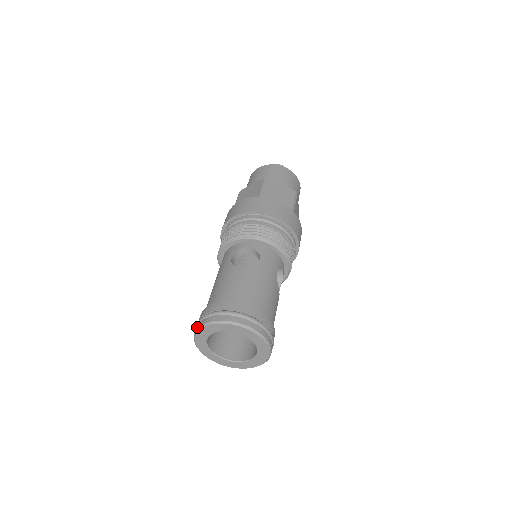
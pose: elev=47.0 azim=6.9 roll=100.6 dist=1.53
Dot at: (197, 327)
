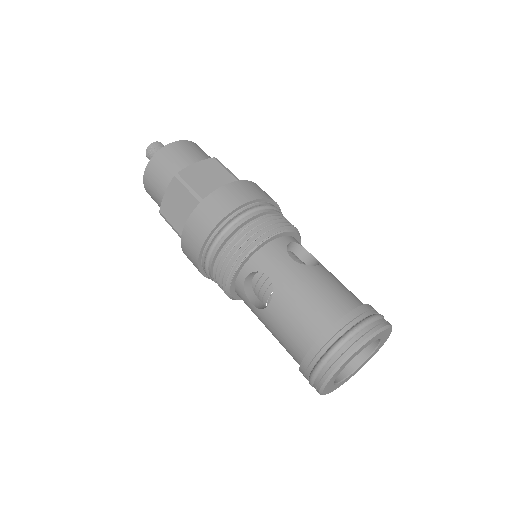
Dot at: (352, 348)
